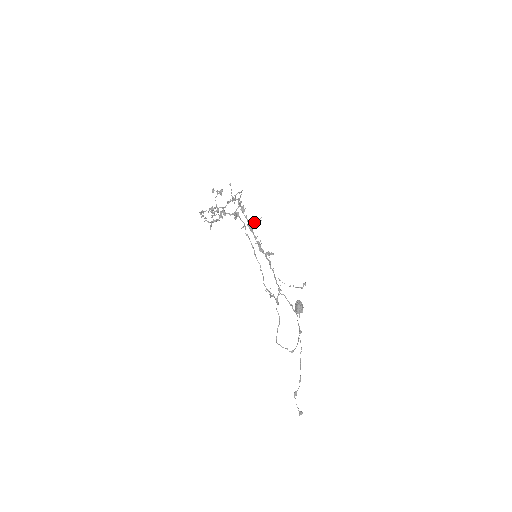
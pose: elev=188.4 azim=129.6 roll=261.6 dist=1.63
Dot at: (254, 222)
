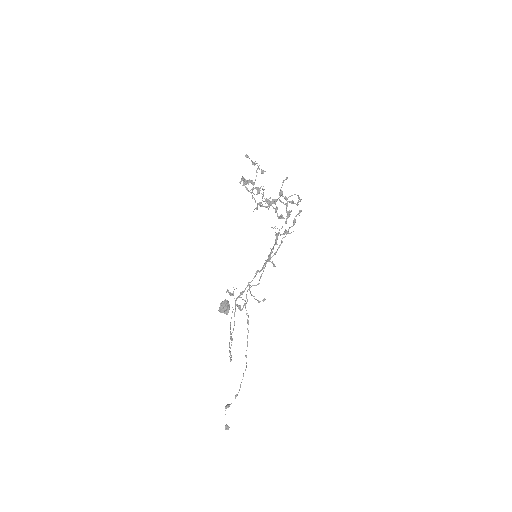
Dot at: (288, 232)
